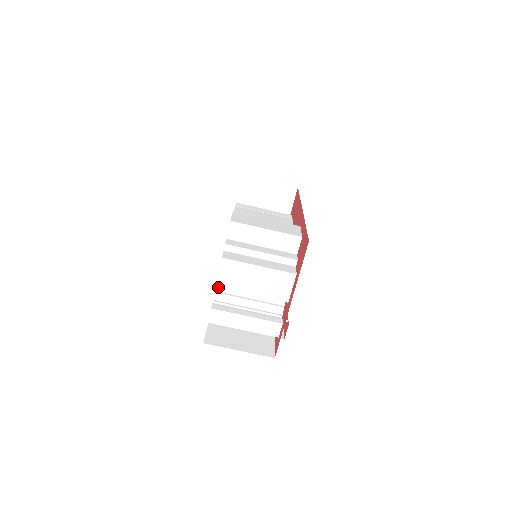
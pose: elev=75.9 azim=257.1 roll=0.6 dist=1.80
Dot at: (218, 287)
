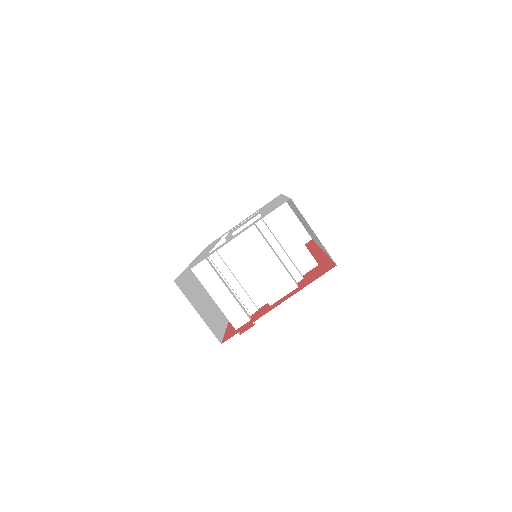
Dot at: (227, 245)
